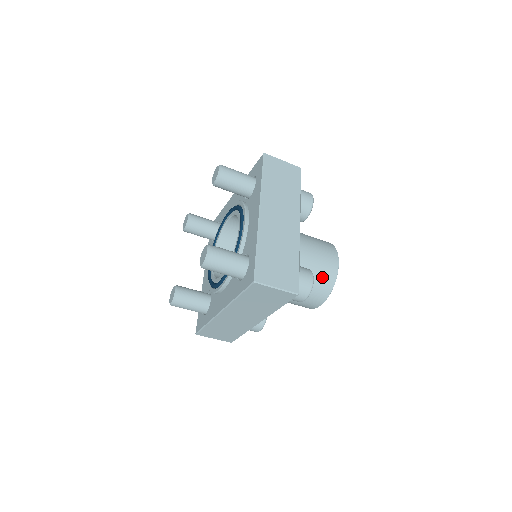
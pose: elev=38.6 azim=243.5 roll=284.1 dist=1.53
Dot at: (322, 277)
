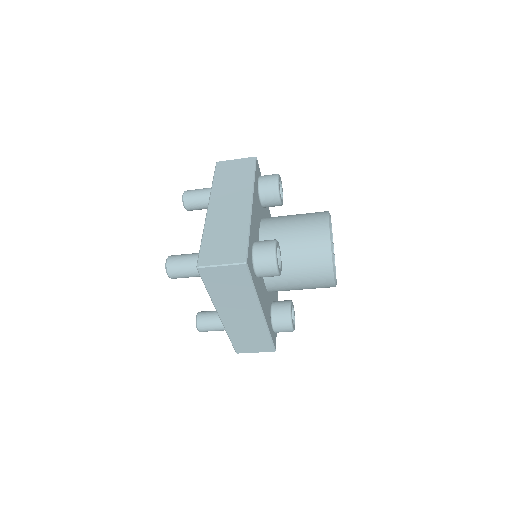
Dot at: (312, 245)
